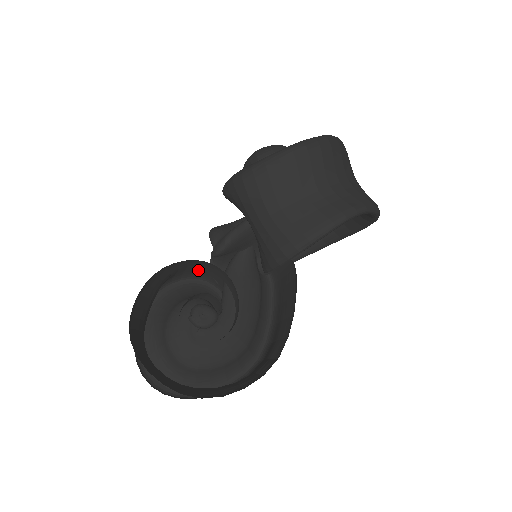
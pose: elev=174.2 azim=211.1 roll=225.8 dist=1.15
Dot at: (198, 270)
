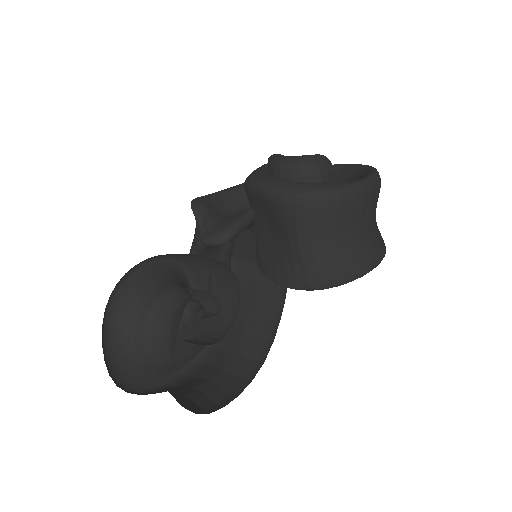
Dot at: (183, 254)
